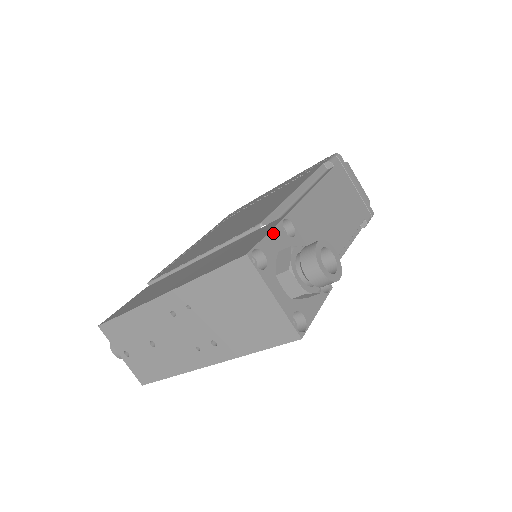
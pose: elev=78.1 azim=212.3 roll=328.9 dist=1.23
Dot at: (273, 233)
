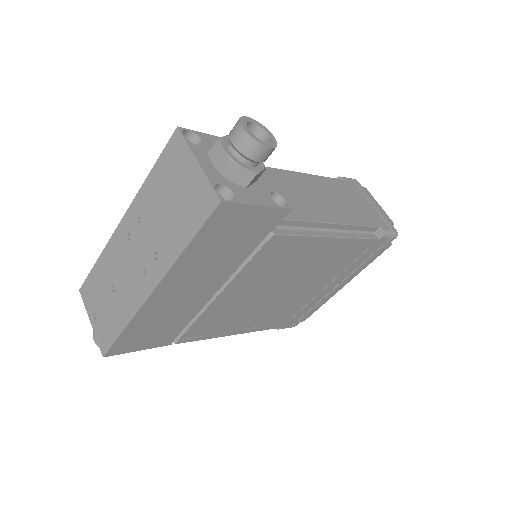
Dot at: occluded
